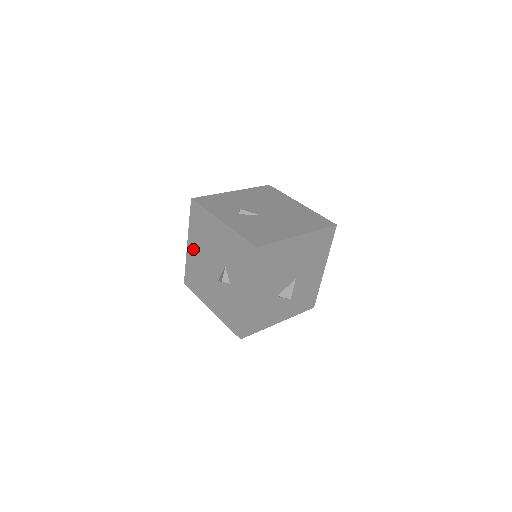
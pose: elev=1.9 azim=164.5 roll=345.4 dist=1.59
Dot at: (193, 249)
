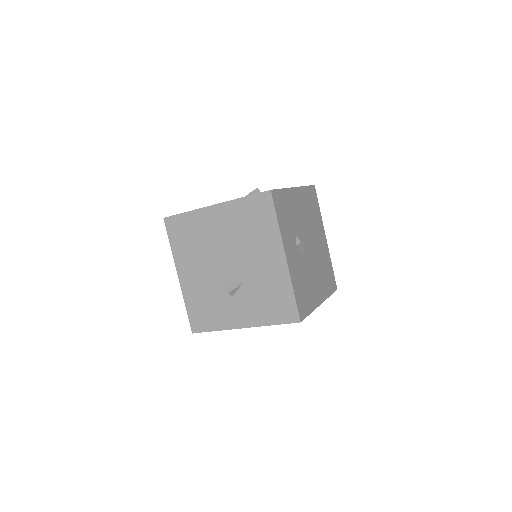
Dot at: (216, 219)
